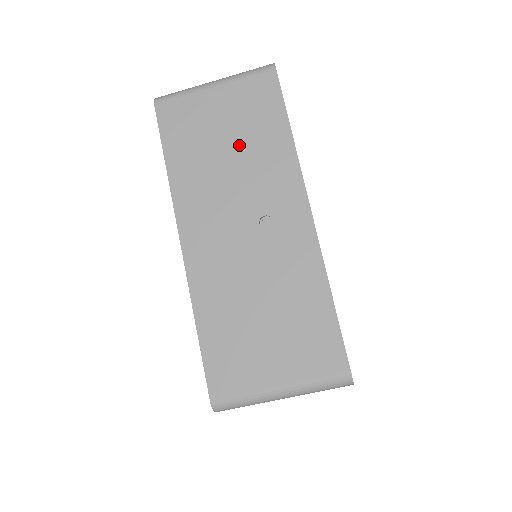
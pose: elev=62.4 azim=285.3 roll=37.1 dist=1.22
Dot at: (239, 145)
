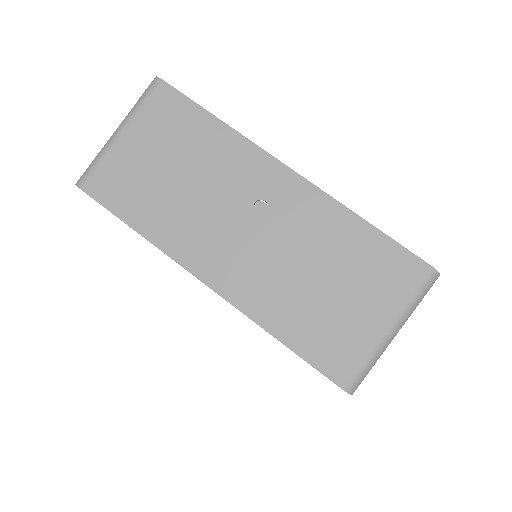
Dot at: (184, 164)
